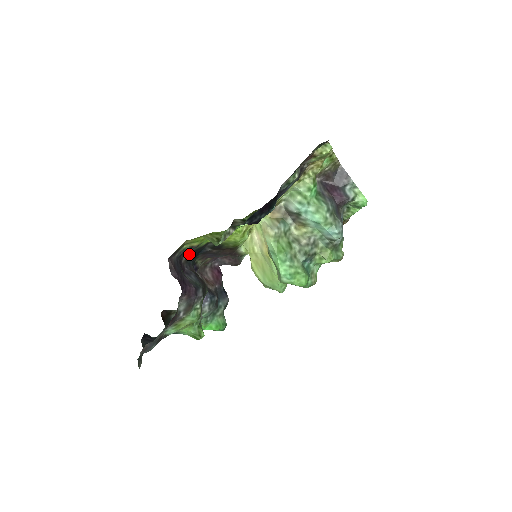
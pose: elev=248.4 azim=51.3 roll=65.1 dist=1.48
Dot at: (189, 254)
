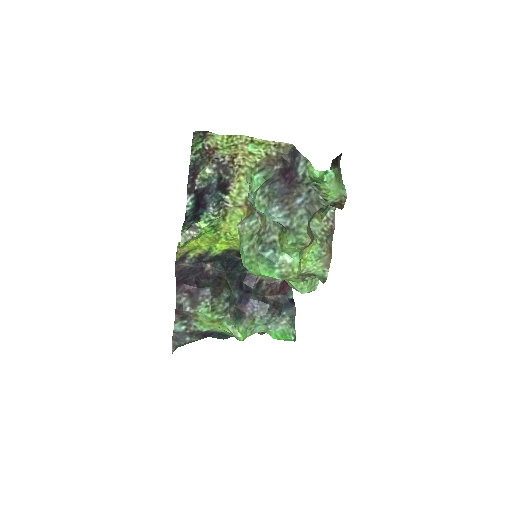
Dot at: (213, 263)
